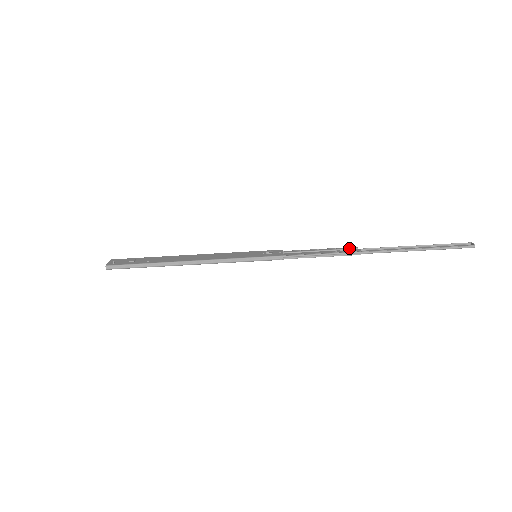
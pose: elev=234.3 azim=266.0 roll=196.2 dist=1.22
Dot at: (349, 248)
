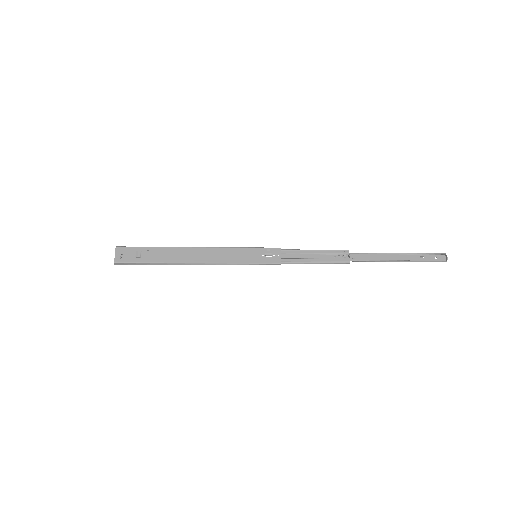
Dot at: (341, 253)
